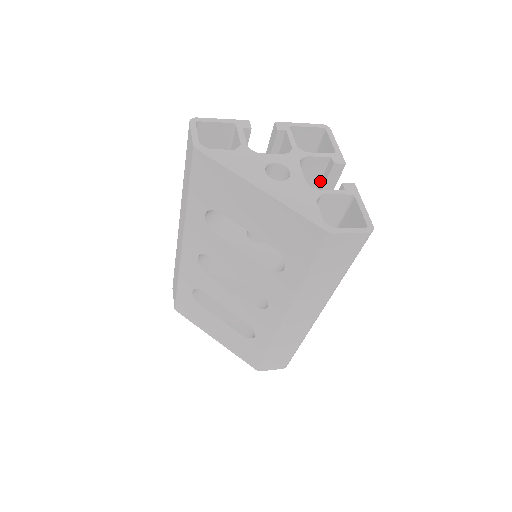
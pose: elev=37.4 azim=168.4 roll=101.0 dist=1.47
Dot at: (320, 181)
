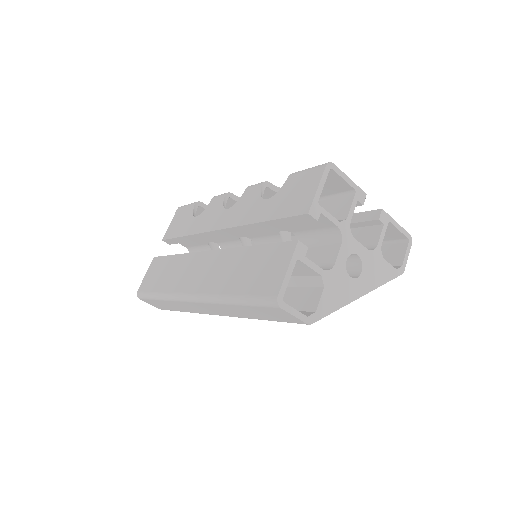
Dot at: occluded
